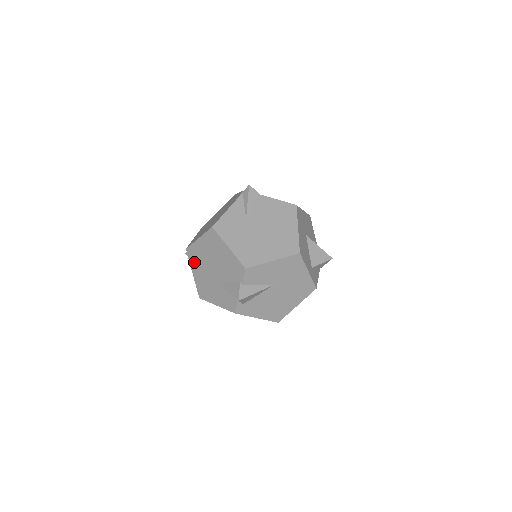
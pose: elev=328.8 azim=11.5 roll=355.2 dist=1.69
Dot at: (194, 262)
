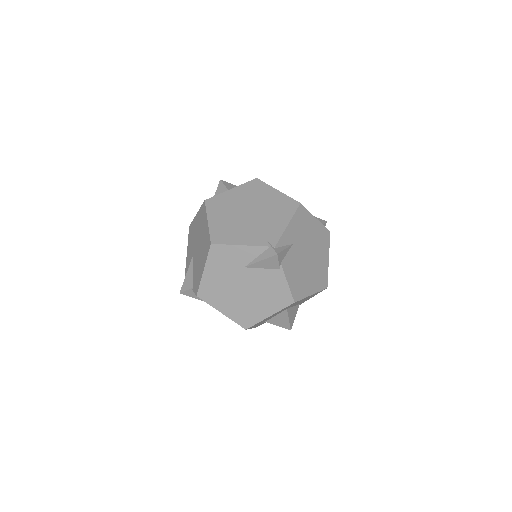
Dot at: (200, 215)
